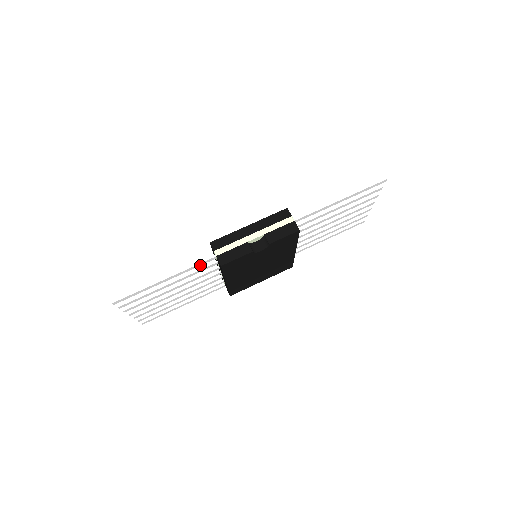
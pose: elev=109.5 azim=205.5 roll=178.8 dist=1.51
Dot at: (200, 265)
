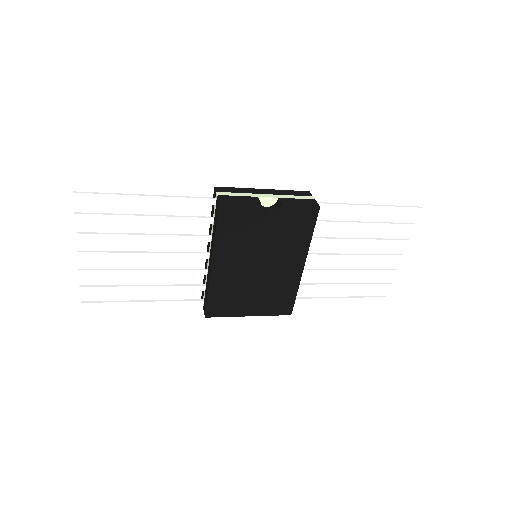
Dot at: (194, 204)
